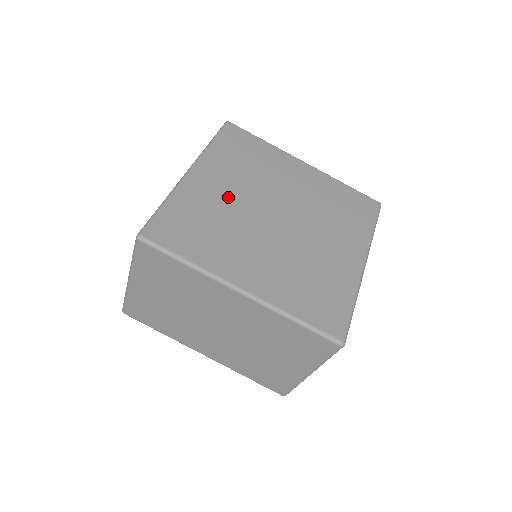
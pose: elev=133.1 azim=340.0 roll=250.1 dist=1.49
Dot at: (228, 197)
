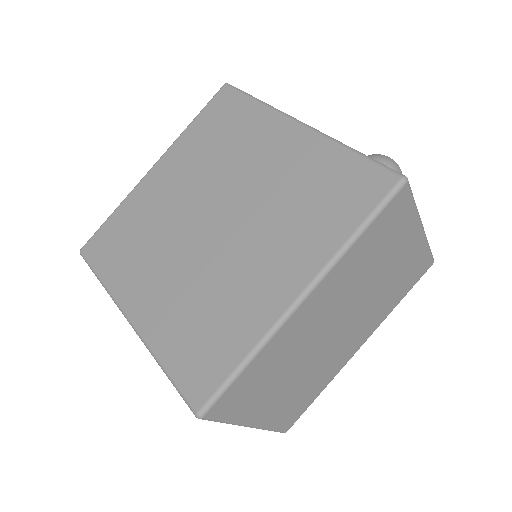
Dot at: (171, 198)
